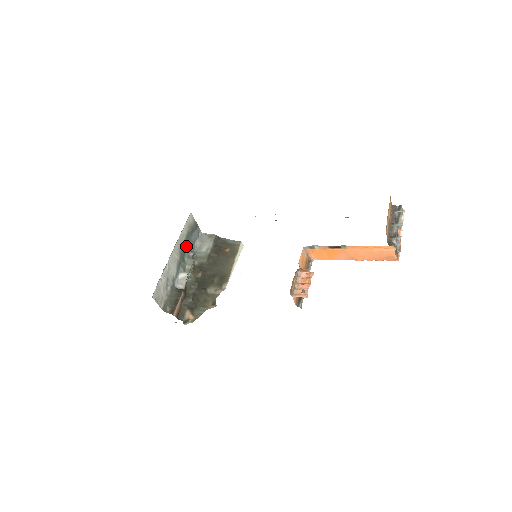
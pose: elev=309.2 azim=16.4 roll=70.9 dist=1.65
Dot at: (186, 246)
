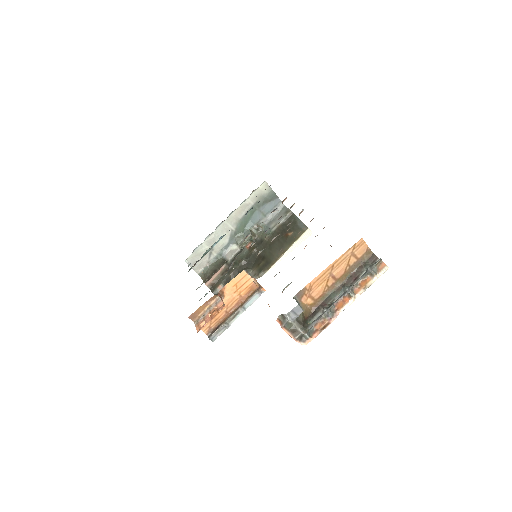
Dot at: (250, 217)
